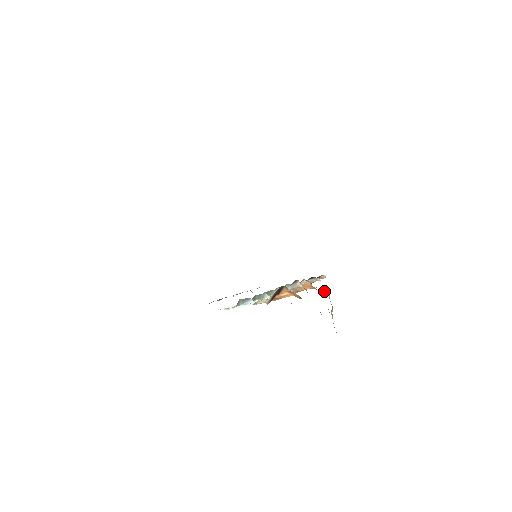
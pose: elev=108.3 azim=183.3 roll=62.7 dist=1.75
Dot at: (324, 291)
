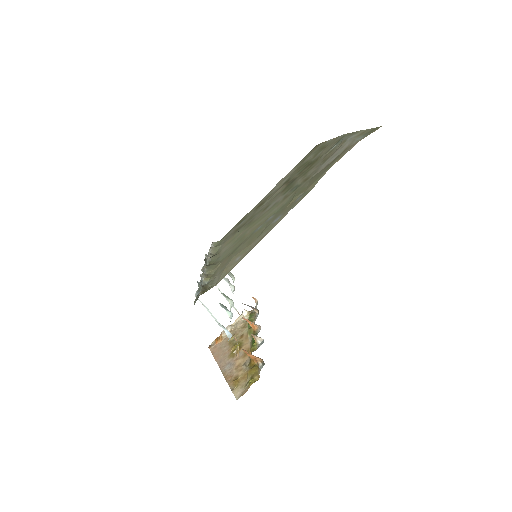
Dot at: (244, 311)
